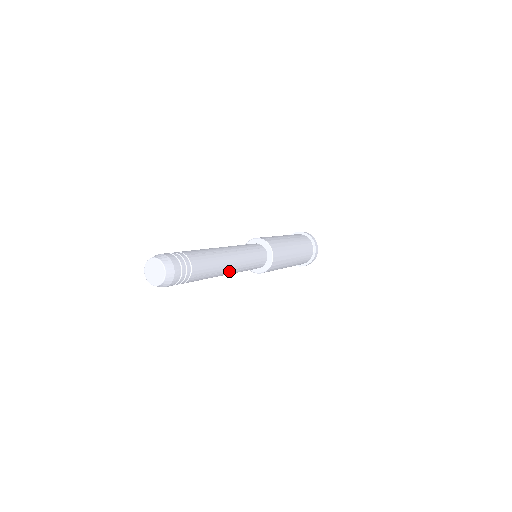
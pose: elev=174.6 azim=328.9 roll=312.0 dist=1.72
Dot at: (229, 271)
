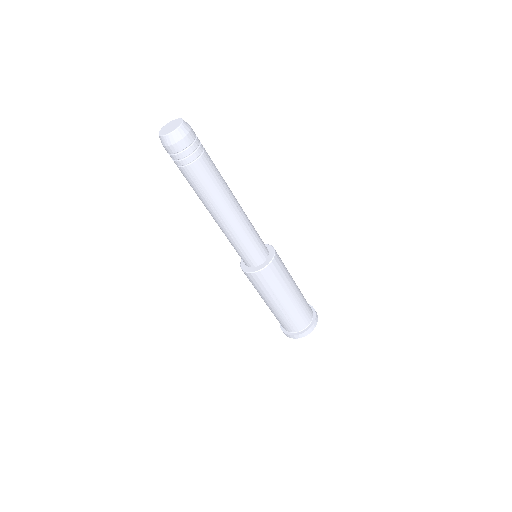
Dot at: (237, 206)
